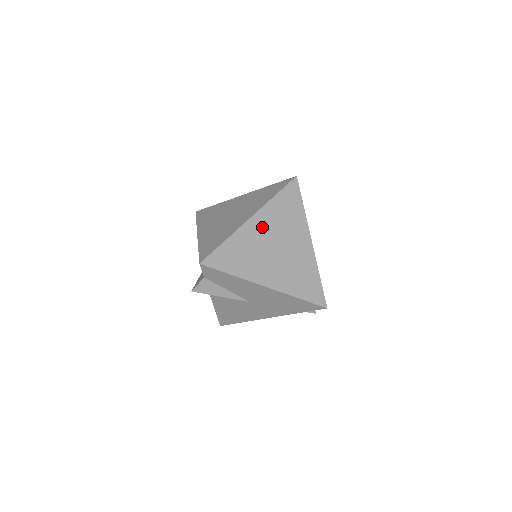
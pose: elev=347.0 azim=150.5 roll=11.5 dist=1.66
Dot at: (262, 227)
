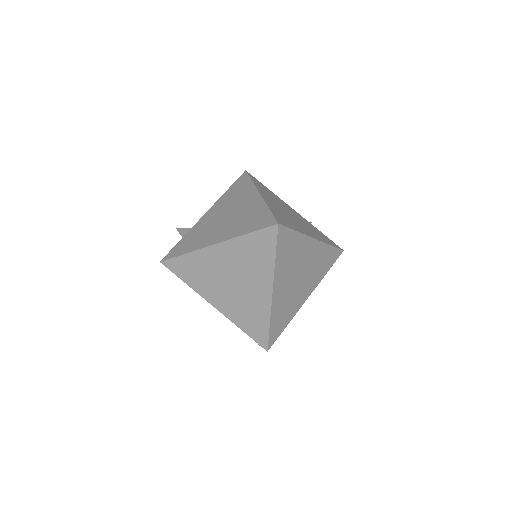
Dot at: (283, 285)
